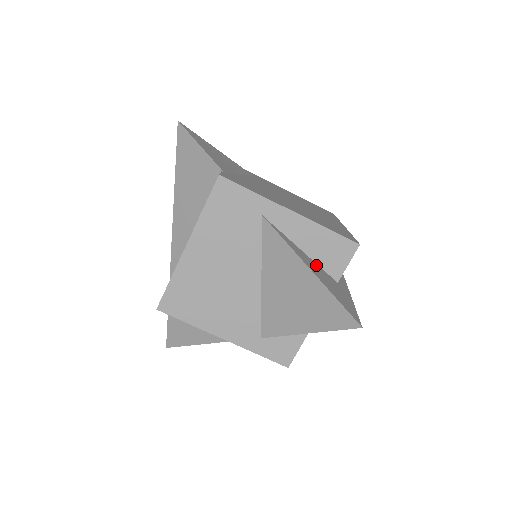
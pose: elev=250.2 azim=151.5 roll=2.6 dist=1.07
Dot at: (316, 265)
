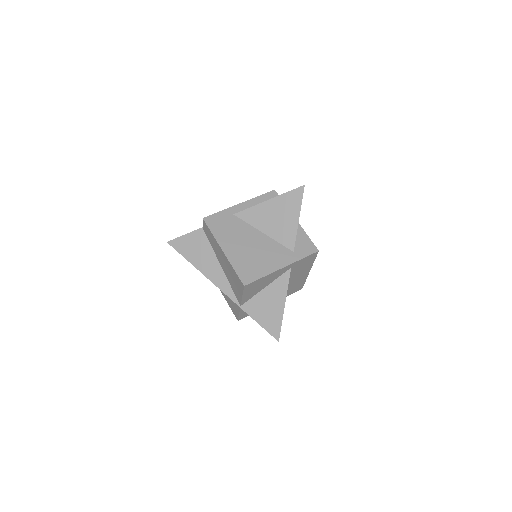
Dot at: occluded
